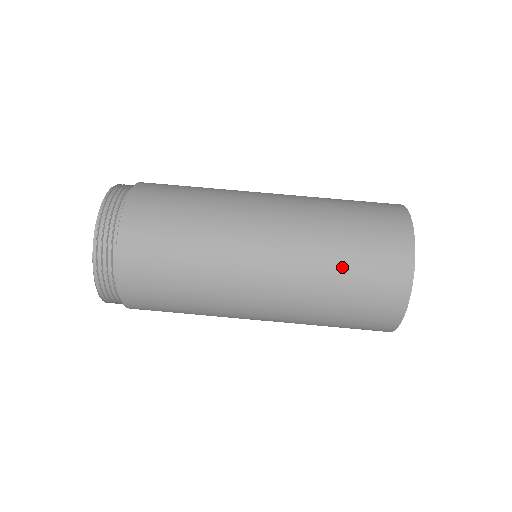
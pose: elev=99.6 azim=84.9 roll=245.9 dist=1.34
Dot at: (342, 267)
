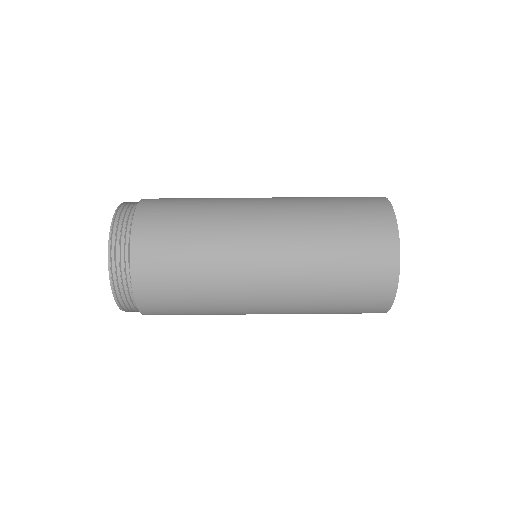
Dot at: (329, 311)
